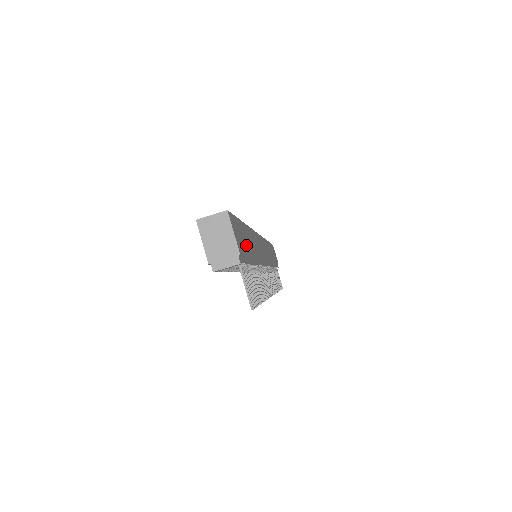
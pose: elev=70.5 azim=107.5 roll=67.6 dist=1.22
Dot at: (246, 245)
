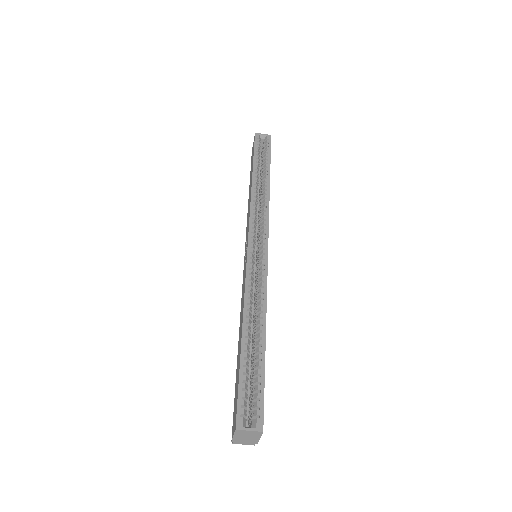
Dot at: occluded
